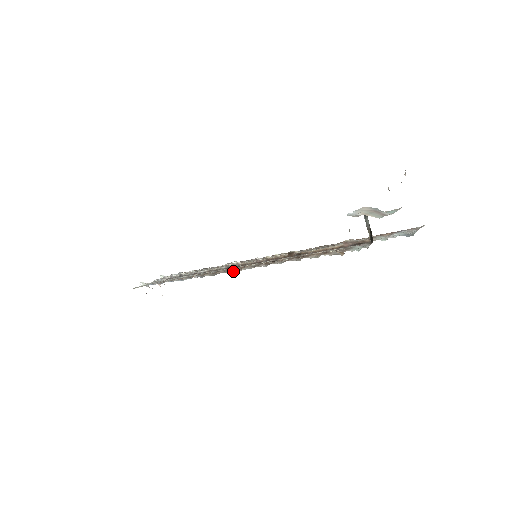
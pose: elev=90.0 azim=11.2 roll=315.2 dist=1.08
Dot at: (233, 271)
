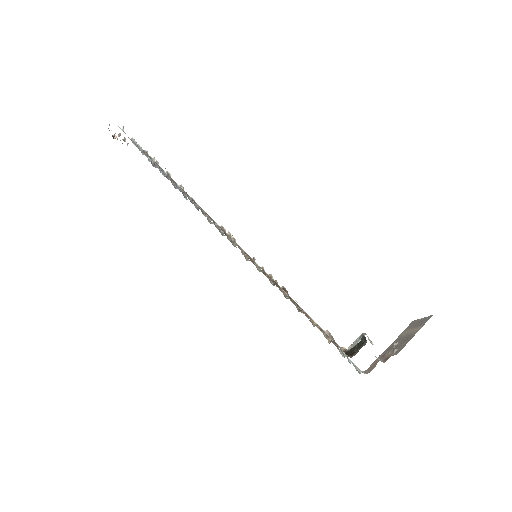
Dot at: occluded
